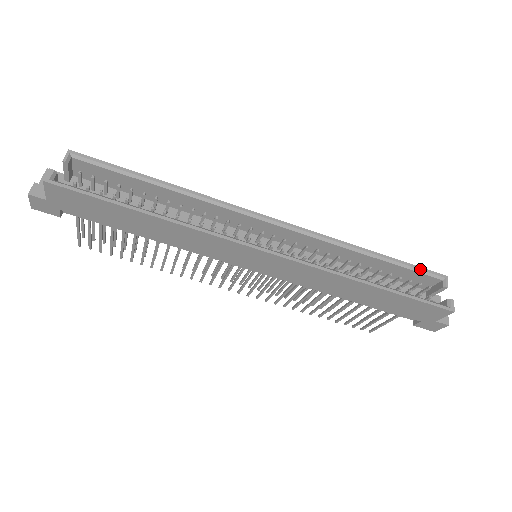
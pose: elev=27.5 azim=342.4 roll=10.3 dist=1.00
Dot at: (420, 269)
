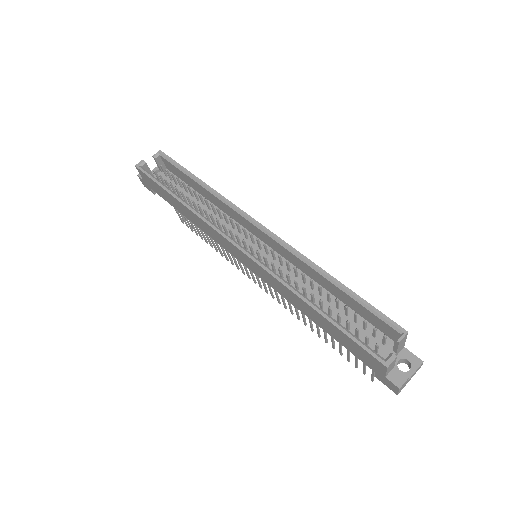
Dot at: (377, 312)
